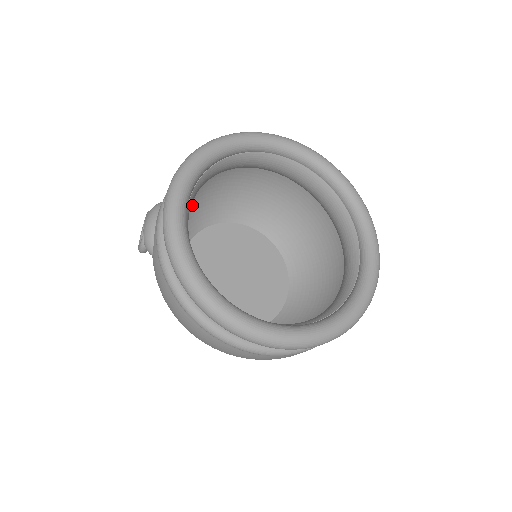
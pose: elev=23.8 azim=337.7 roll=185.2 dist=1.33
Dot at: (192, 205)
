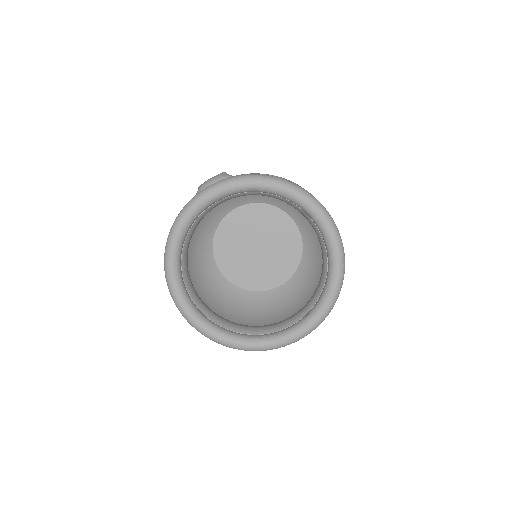
Dot at: occluded
